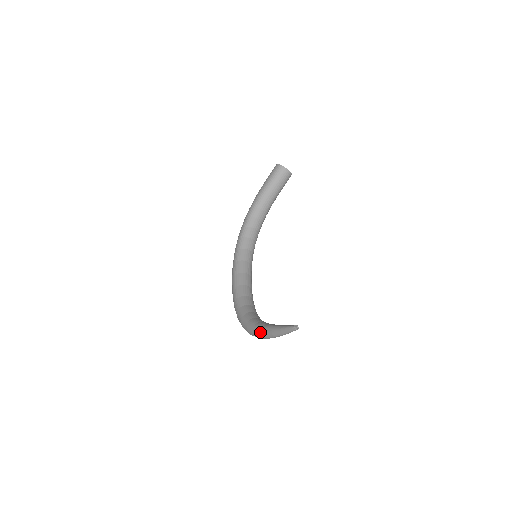
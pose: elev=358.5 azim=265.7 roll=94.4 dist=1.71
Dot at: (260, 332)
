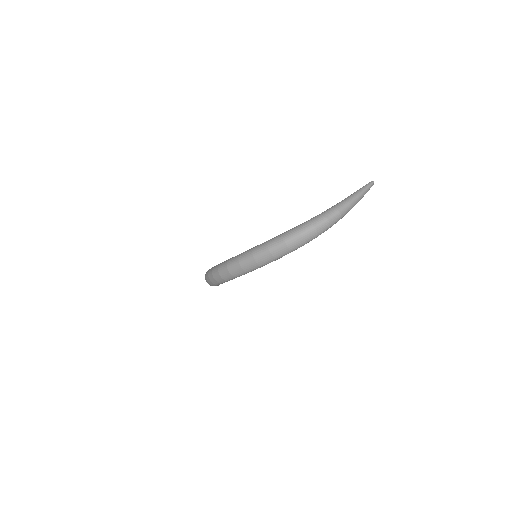
Dot at: (342, 202)
